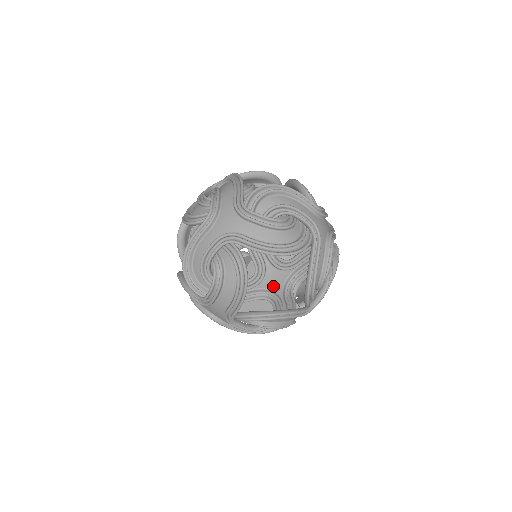
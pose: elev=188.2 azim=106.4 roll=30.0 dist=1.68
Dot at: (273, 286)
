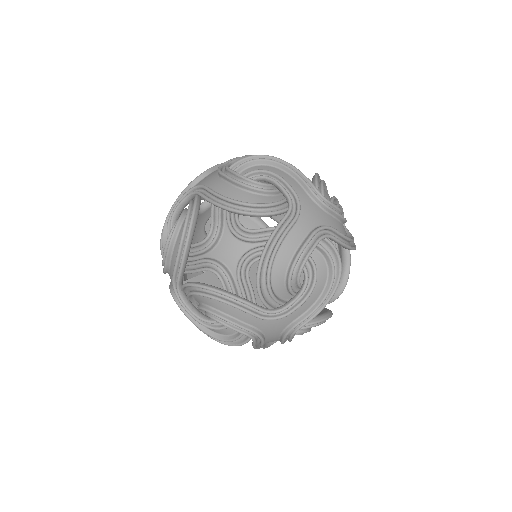
Dot at: occluded
